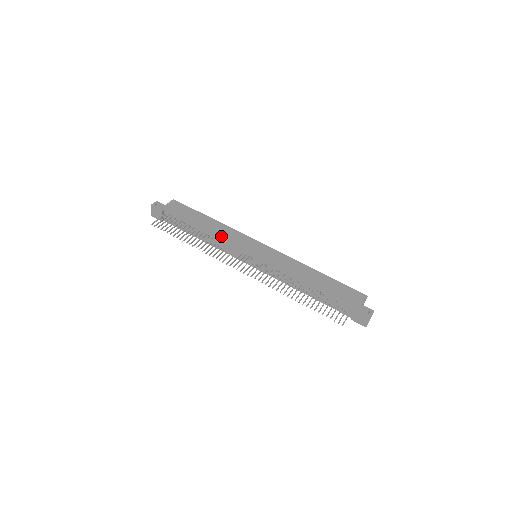
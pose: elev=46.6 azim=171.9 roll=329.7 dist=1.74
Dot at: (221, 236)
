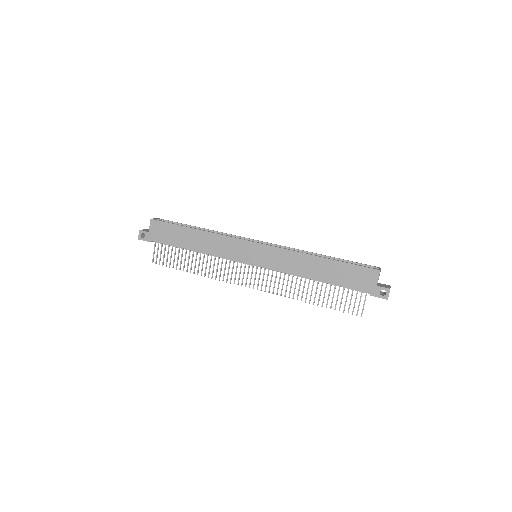
Dot at: (214, 252)
